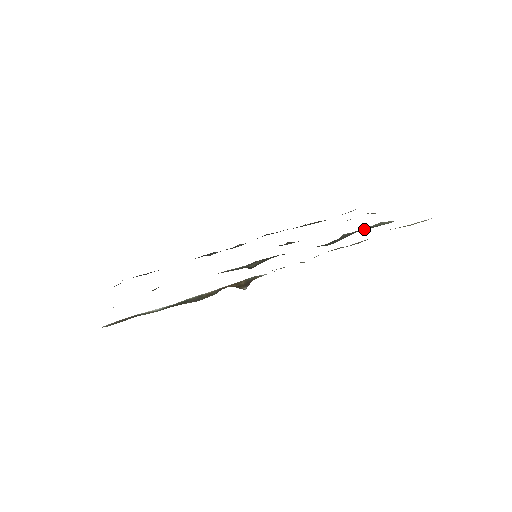
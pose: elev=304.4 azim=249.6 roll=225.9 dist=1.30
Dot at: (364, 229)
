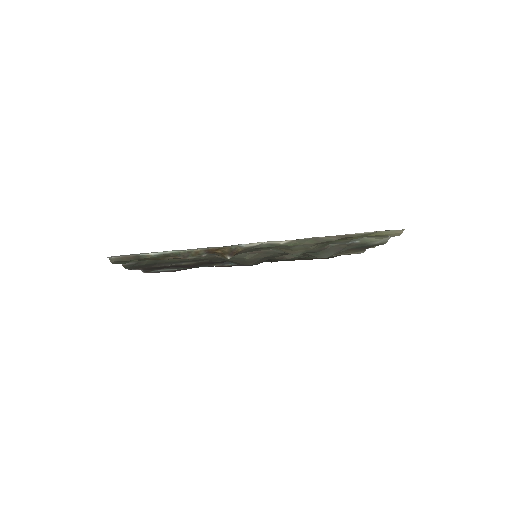
Dot at: (352, 246)
